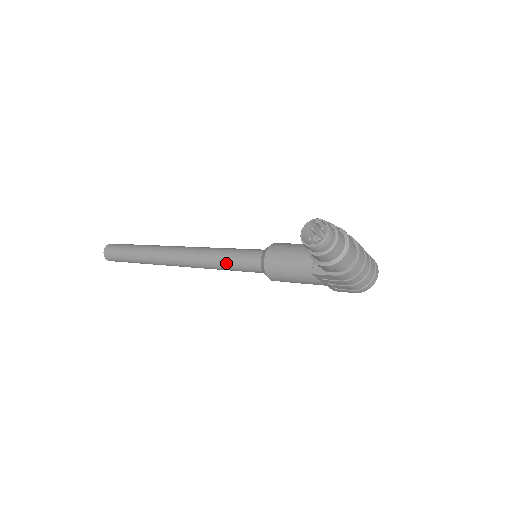
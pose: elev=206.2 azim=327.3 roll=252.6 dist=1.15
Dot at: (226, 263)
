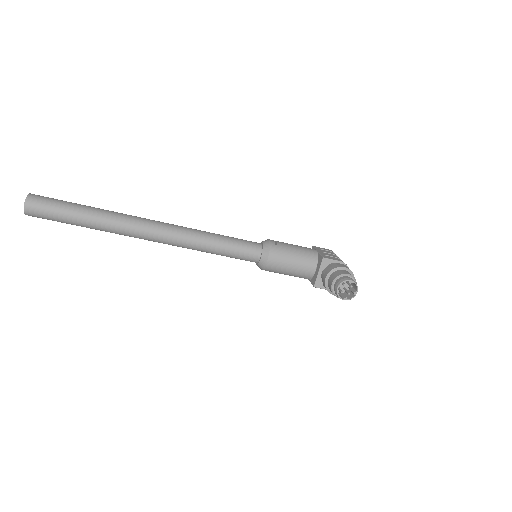
Dot at: (220, 254)
